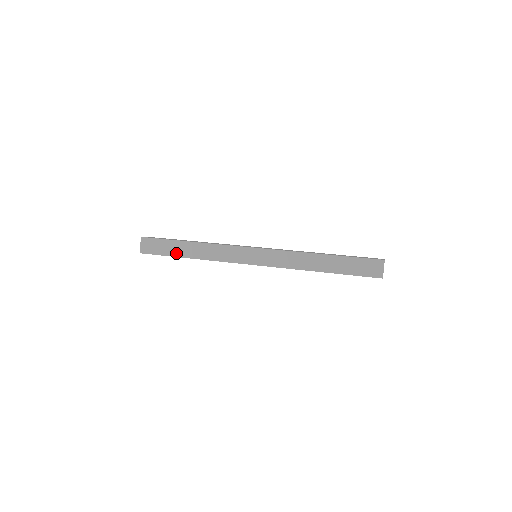
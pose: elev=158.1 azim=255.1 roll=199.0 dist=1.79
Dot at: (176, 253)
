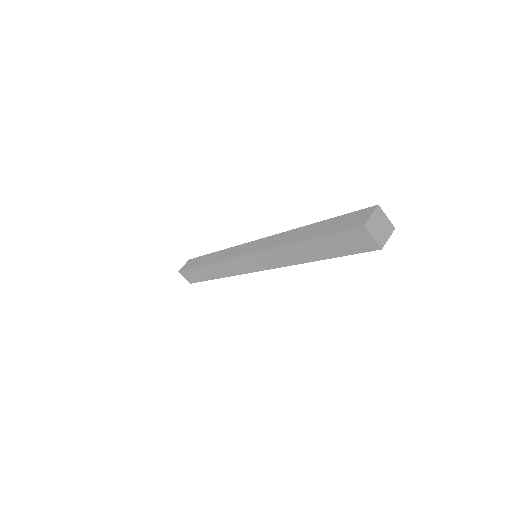
Dot at: (199, 264)
